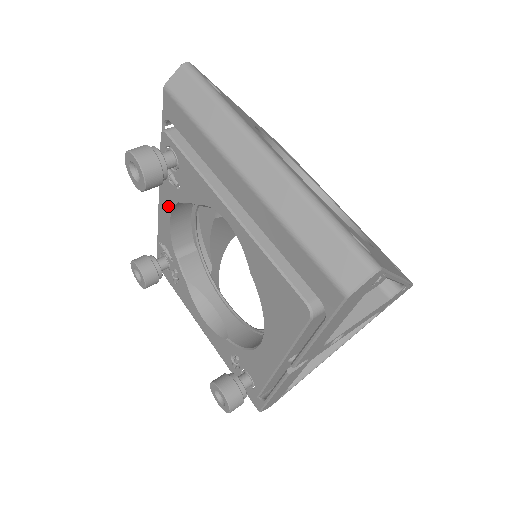
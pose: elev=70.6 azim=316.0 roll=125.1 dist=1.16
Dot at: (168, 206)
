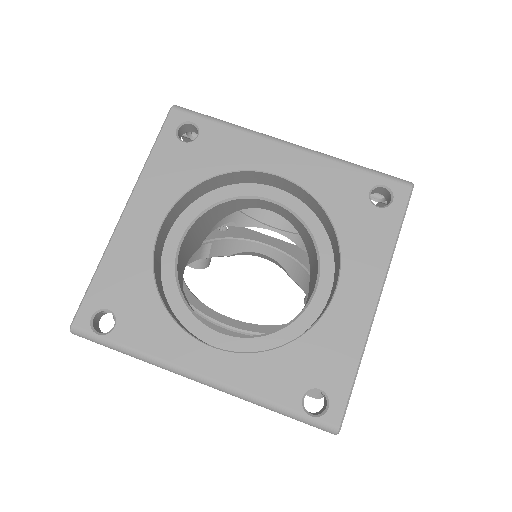
Dot at: occluded
